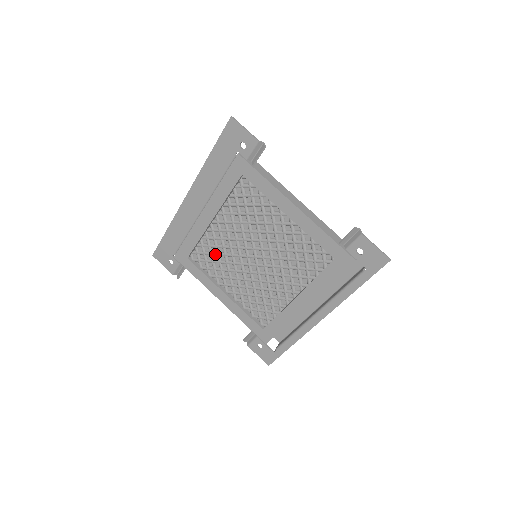
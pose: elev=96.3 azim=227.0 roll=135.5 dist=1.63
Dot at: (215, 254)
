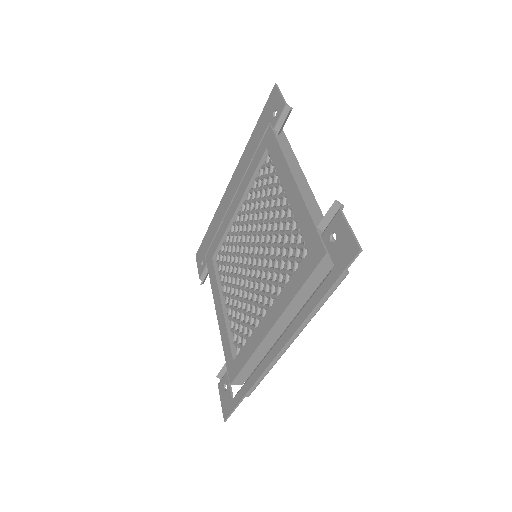
Dot at: (230, 253)
